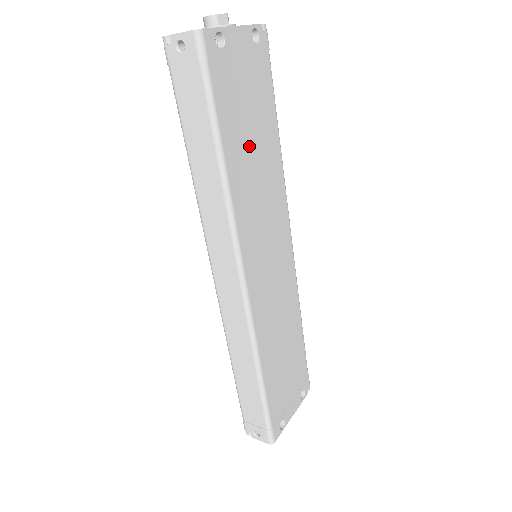
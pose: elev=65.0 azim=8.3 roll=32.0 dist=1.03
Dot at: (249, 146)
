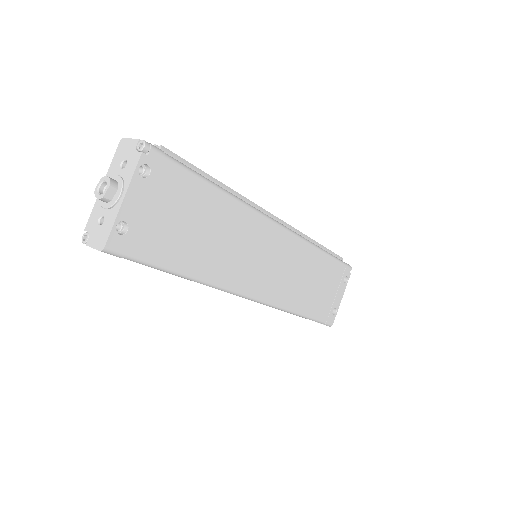
Dot at: (199, 238)
